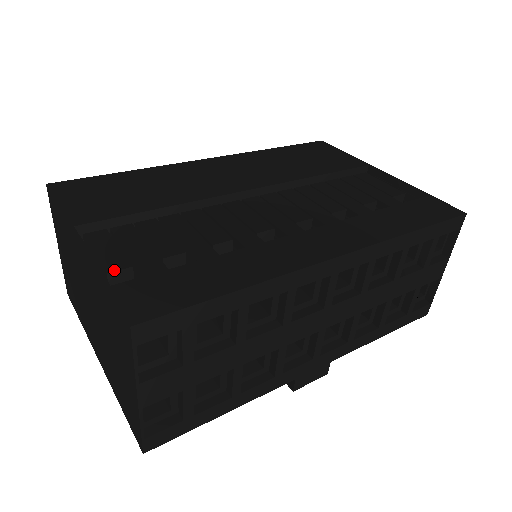
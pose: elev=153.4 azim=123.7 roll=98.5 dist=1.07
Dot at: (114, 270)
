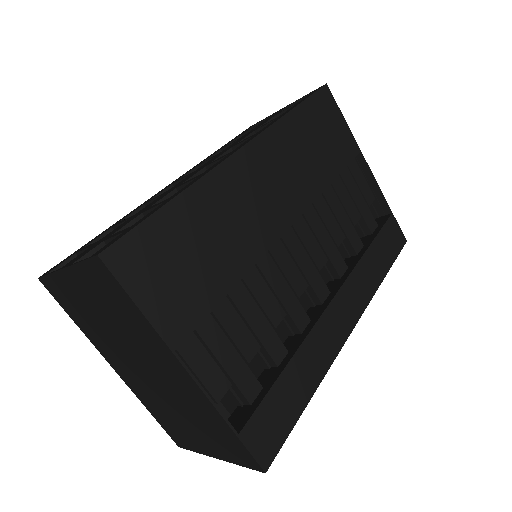
Dot at: (222, 397)
